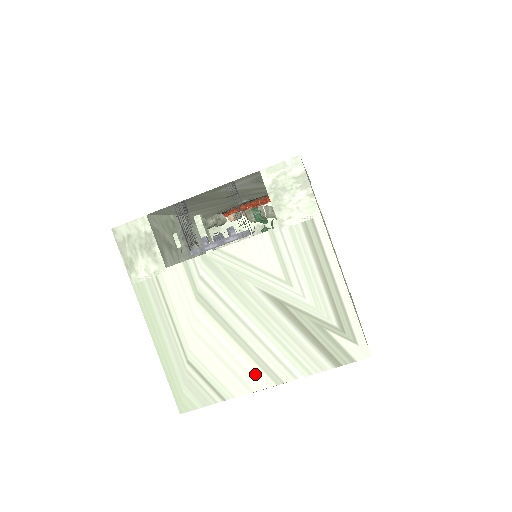
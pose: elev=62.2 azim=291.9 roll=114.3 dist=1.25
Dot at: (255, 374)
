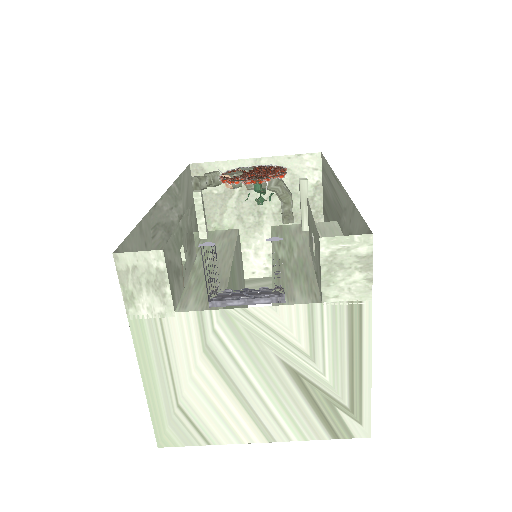
Dot at: (249, 429)
